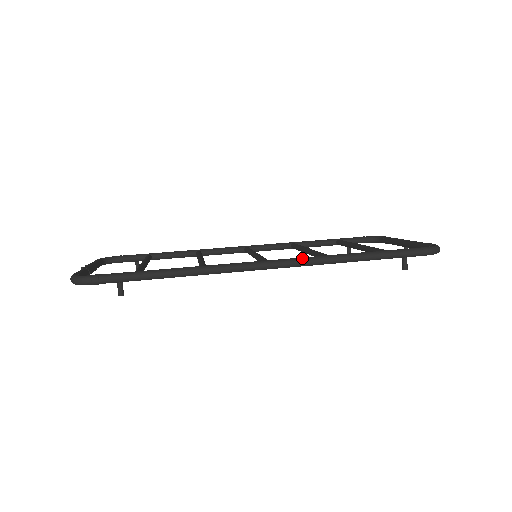
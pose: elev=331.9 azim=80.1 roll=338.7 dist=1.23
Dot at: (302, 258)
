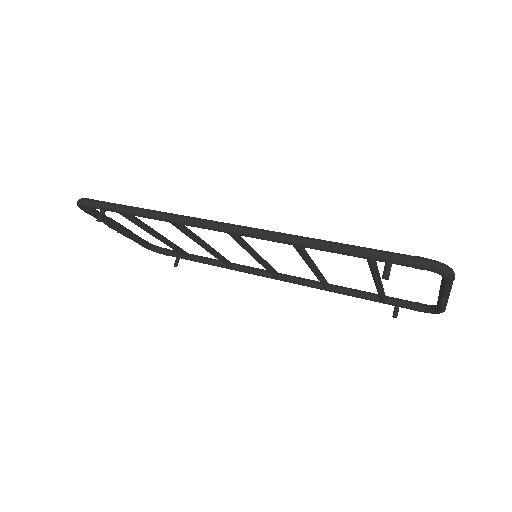
Dot at: (262, 229)
